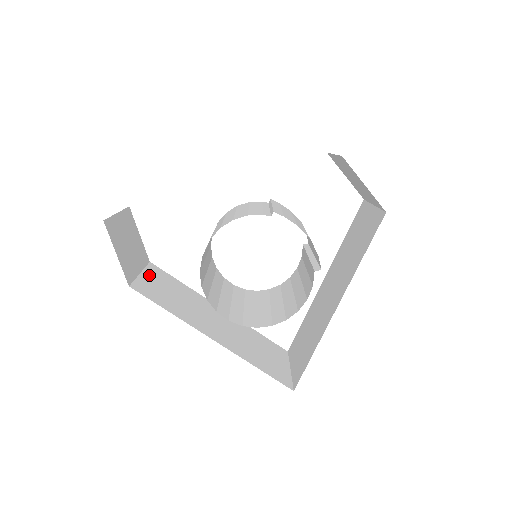
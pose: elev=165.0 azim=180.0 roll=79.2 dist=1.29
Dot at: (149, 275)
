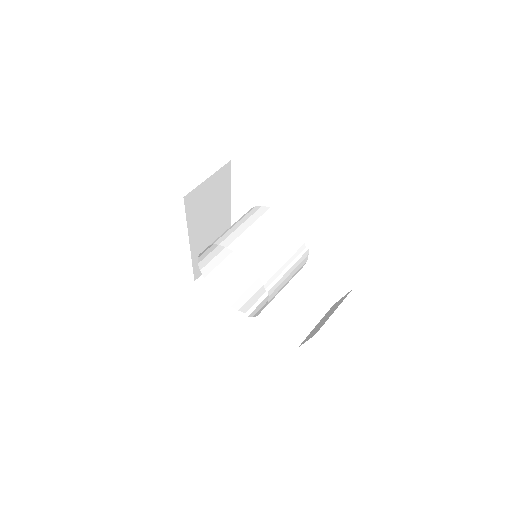
Dot at: (213, 179)
